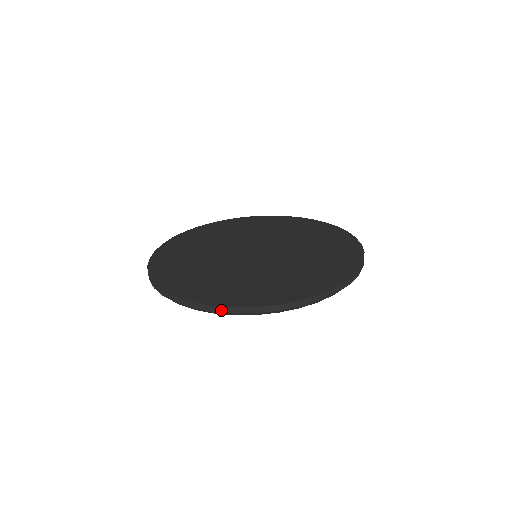
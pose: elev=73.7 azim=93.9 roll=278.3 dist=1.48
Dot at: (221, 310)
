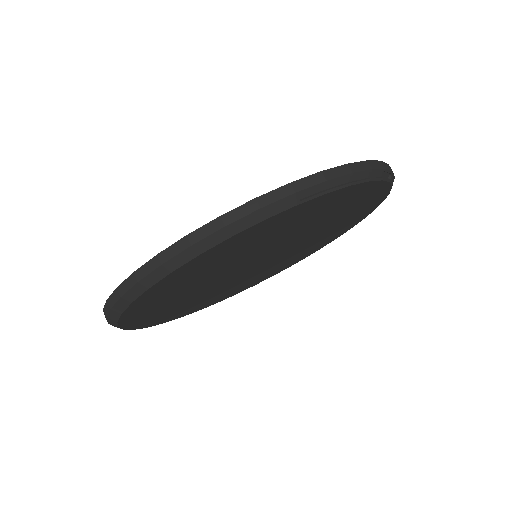
Dot at: (146, 270)
